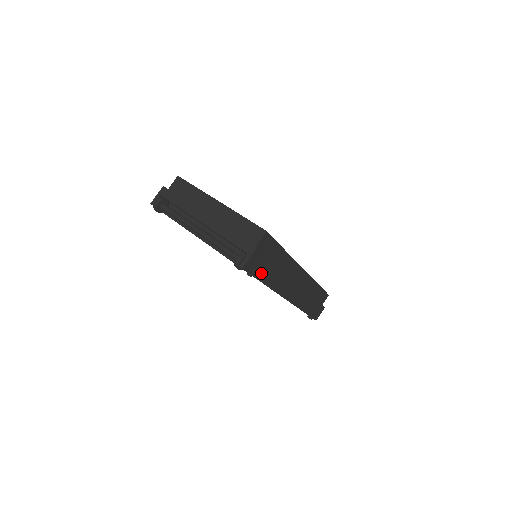
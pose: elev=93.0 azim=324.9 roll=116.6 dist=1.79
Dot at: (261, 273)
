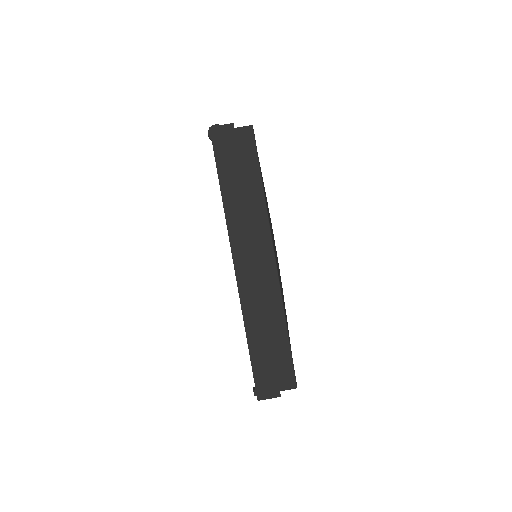
Dot at: (224, 165)
